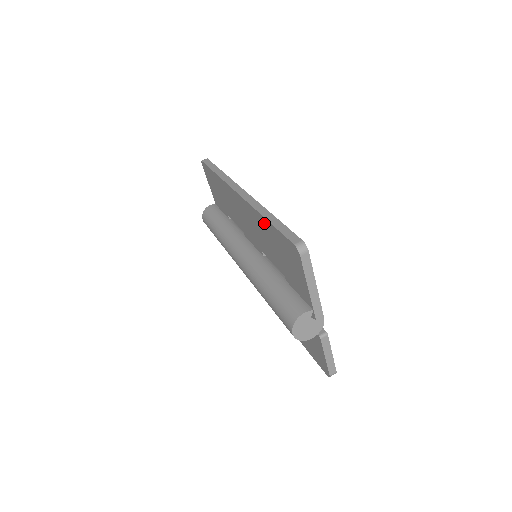
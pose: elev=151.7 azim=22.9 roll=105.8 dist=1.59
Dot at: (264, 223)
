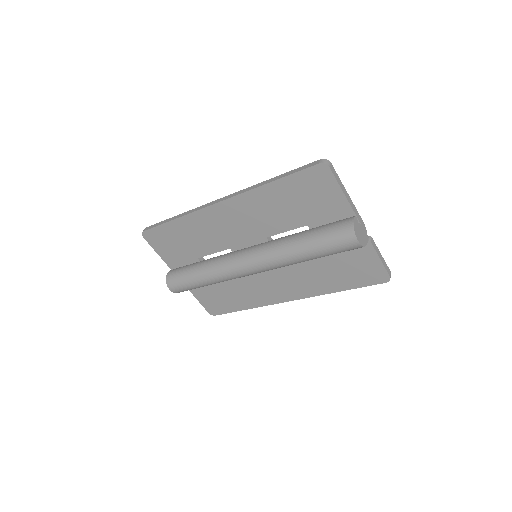
Dot at: (268, 191)
